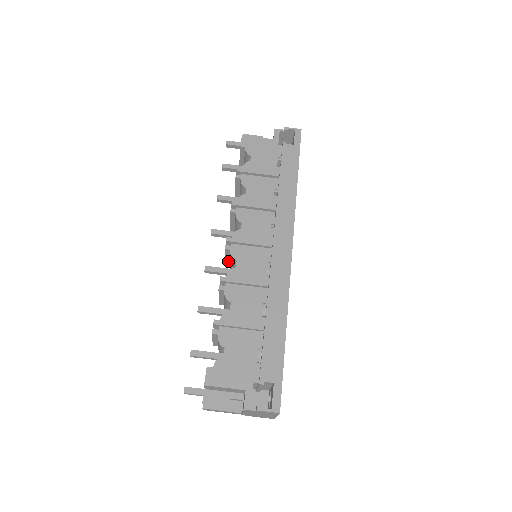
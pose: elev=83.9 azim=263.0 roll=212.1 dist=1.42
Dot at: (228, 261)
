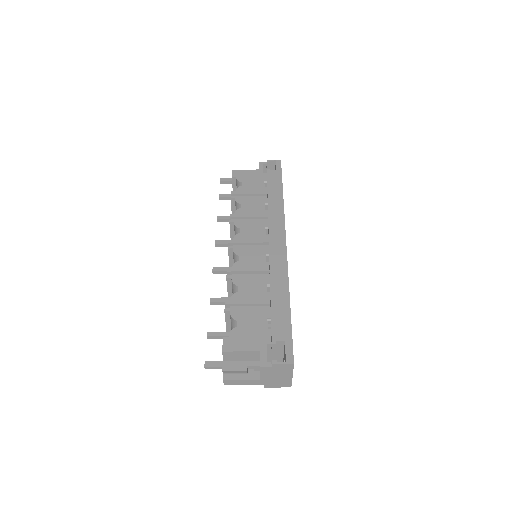
Dot at: (232, 264)
